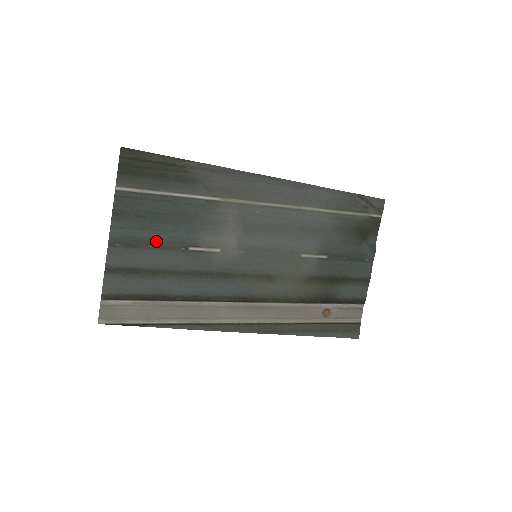
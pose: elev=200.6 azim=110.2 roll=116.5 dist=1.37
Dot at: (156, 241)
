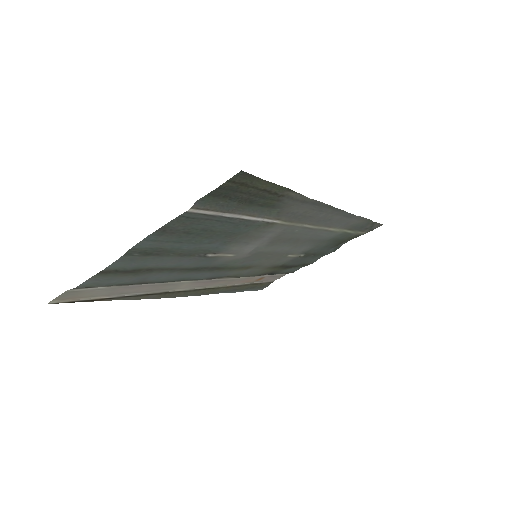
Dot at: (182, 251)
